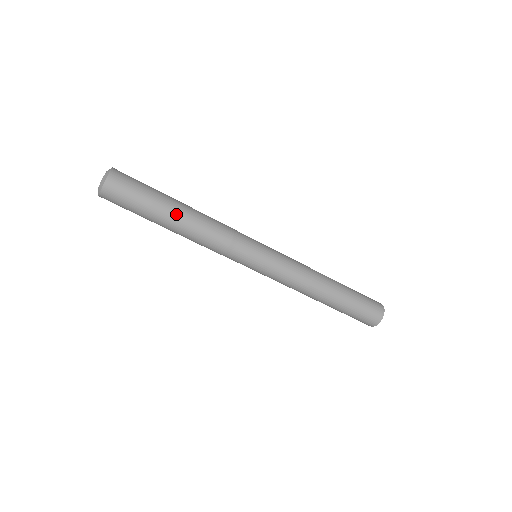
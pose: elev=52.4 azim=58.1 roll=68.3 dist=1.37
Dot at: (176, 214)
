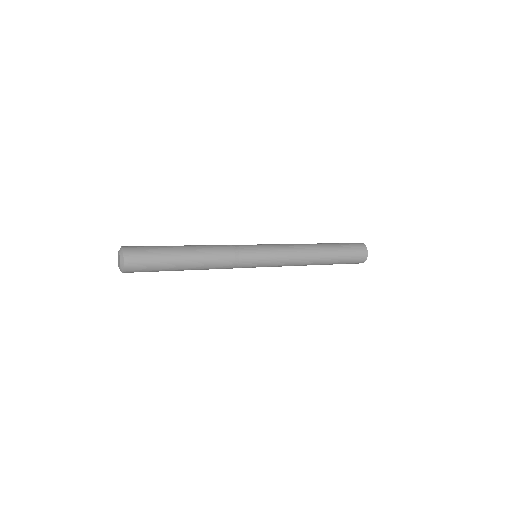
Dot at: (185, 267)
